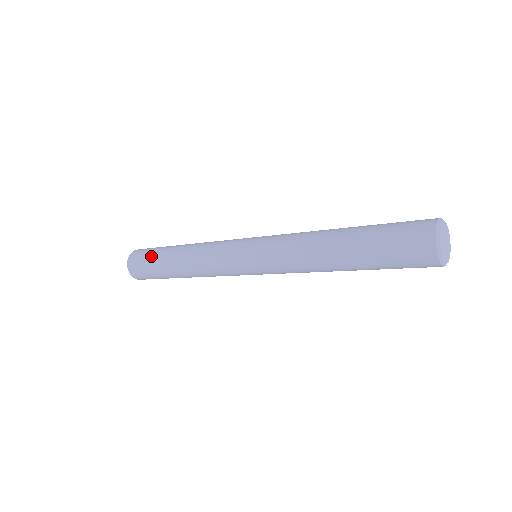
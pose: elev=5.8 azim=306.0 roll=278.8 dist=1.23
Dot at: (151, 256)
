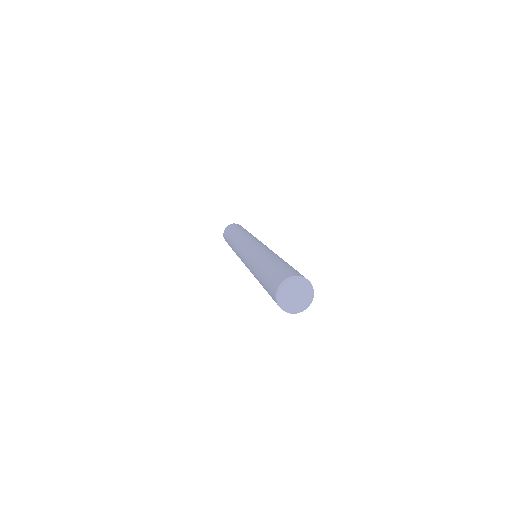
Dot at: (227, 241)
